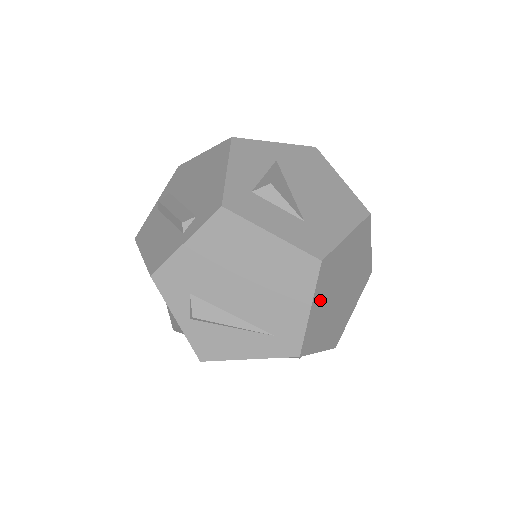
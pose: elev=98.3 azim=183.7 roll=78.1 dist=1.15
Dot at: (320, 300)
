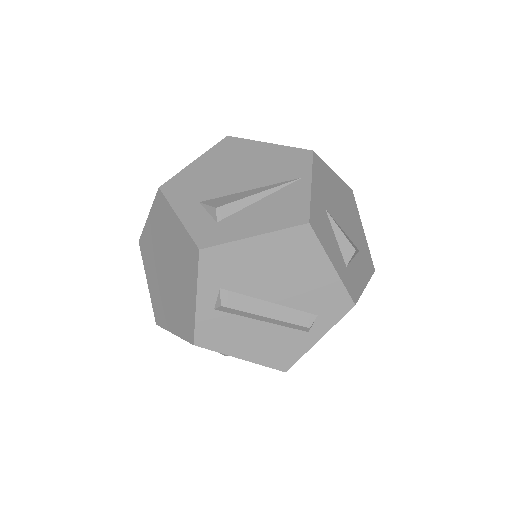
Dot at: occluded
